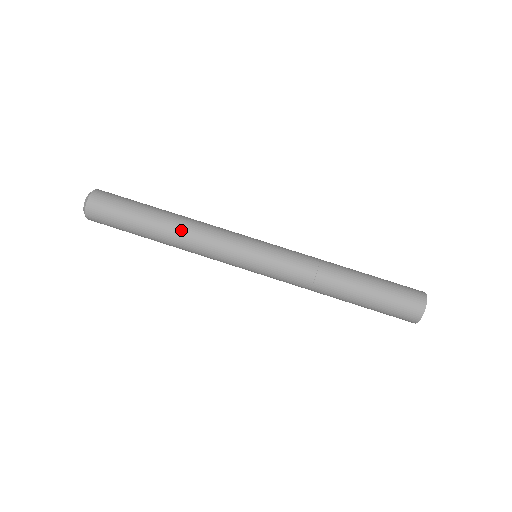
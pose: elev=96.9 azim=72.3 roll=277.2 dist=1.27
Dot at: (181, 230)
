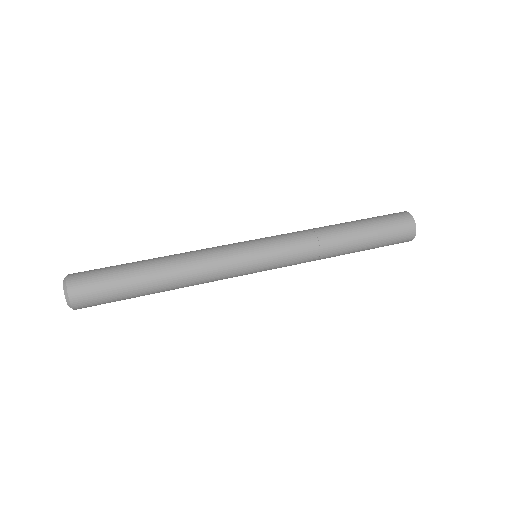
Dot at: (178, 262)
